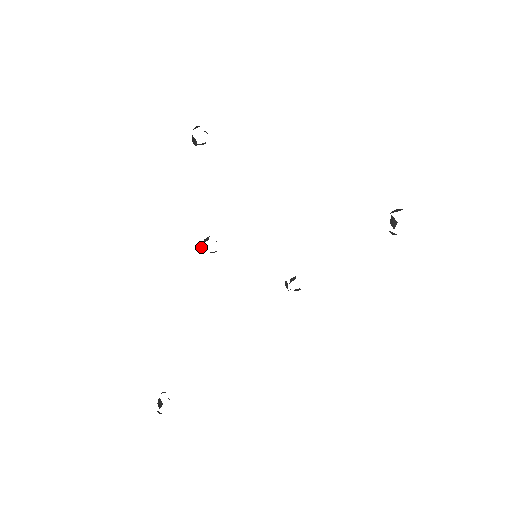
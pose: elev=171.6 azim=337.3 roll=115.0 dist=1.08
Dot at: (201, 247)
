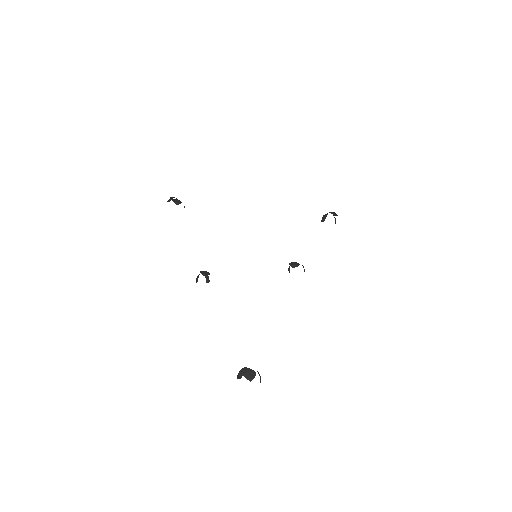
Dot at: occluded
